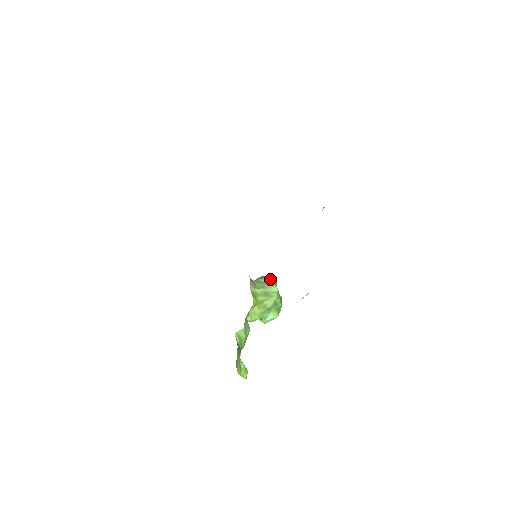
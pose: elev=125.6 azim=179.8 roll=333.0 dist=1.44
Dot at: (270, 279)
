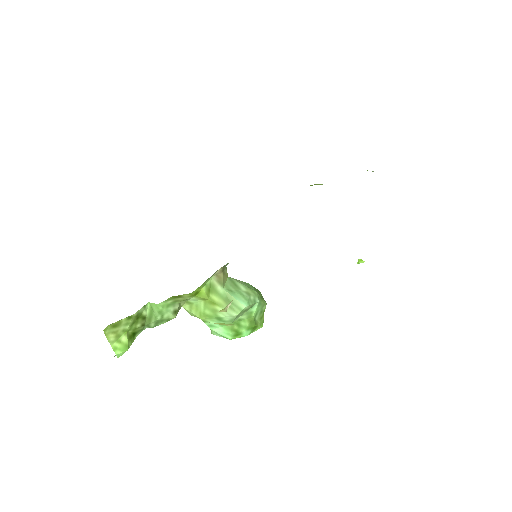
Dot at: (251, 292)
